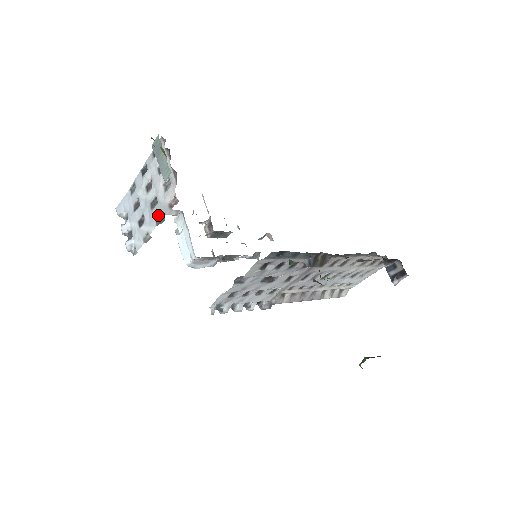
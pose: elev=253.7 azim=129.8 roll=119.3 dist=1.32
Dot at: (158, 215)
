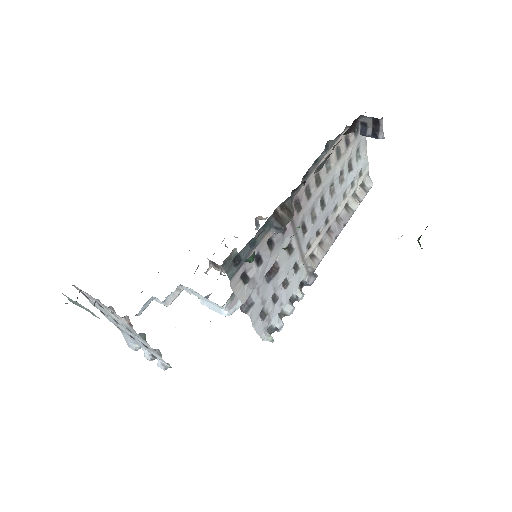
Dot at: (138, 335)
